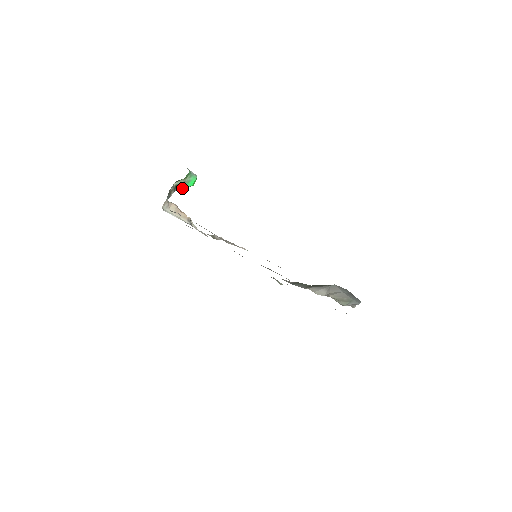
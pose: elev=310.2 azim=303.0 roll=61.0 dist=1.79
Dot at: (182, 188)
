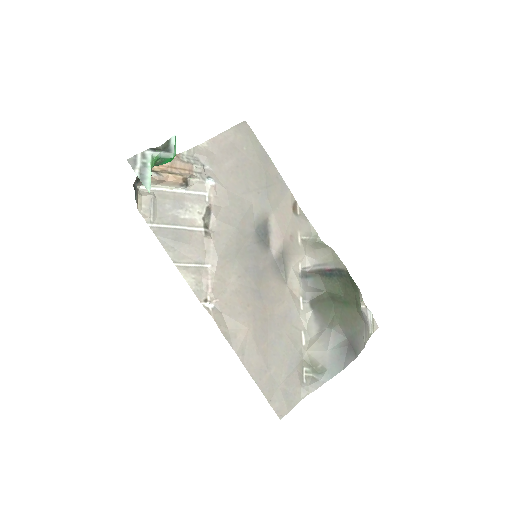
Dot at: (157, 165)
